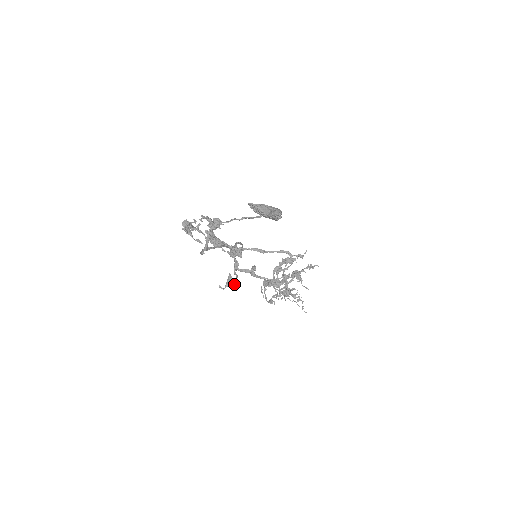
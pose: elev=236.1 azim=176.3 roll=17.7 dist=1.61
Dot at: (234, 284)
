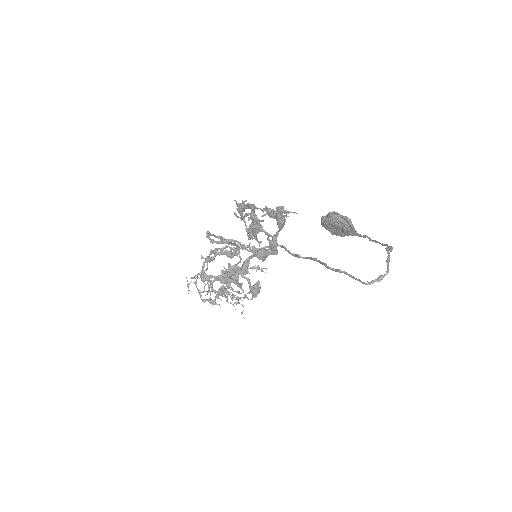
Dot at: (257, 294)
